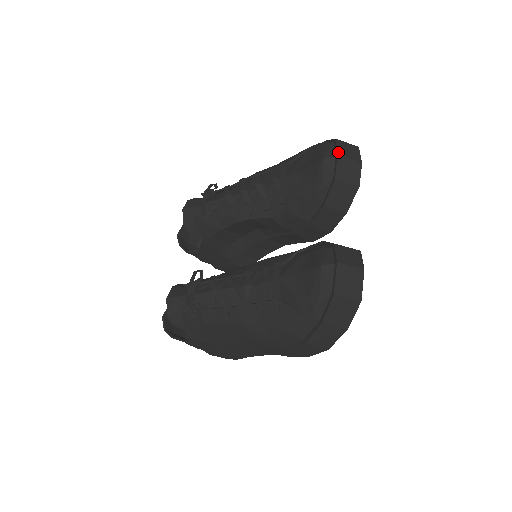
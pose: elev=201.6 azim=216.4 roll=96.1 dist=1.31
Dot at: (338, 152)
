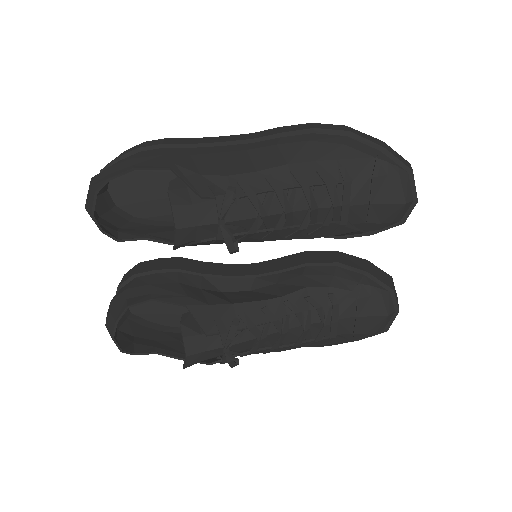
Dot at: occluded
